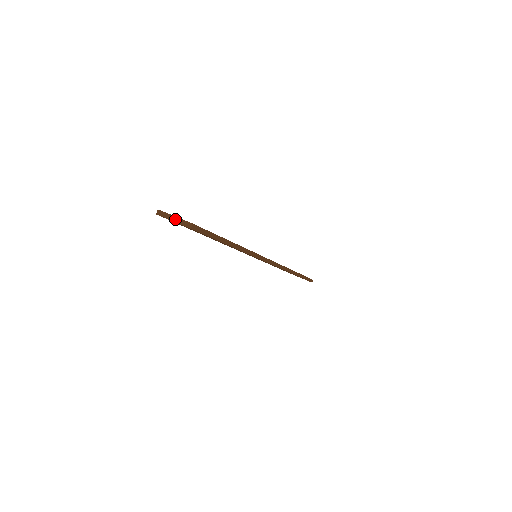
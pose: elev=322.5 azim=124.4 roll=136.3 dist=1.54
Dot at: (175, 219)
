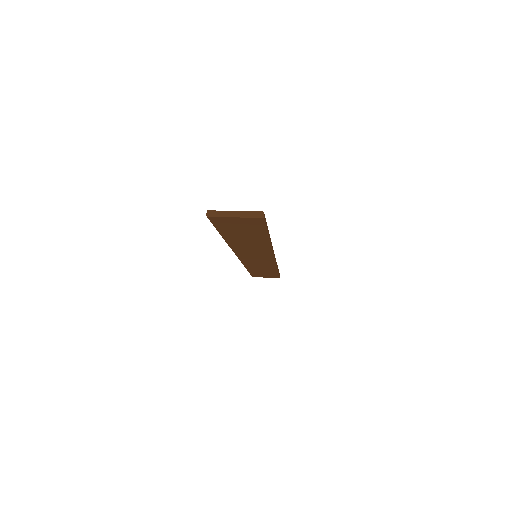
Dot at: (237, 214)
